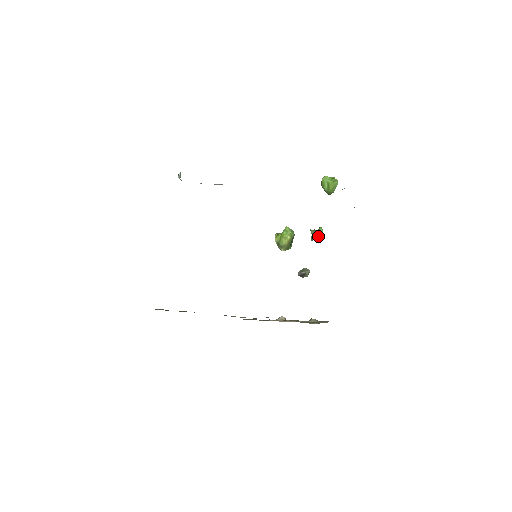
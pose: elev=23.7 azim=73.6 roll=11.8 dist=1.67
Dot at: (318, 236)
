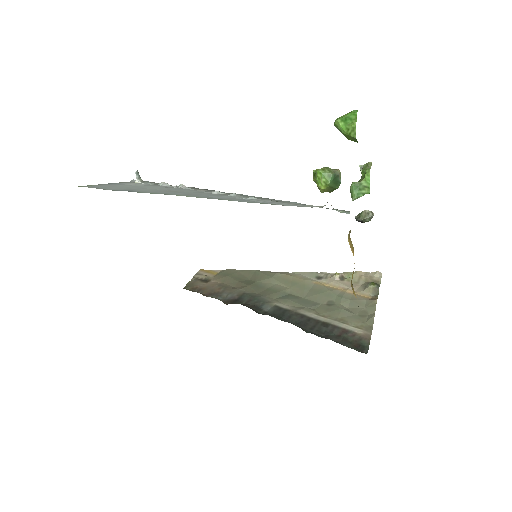
Dot at: (356, 196)
